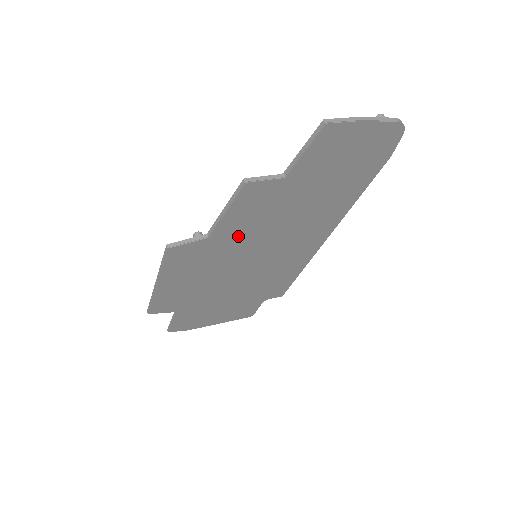
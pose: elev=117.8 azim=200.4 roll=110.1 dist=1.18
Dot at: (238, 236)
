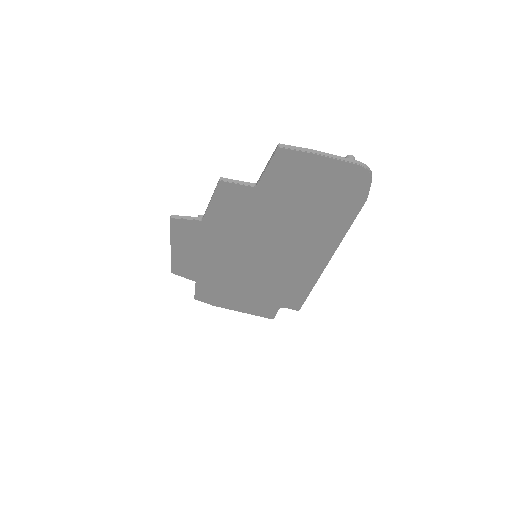
Dot at: (230, 229)
